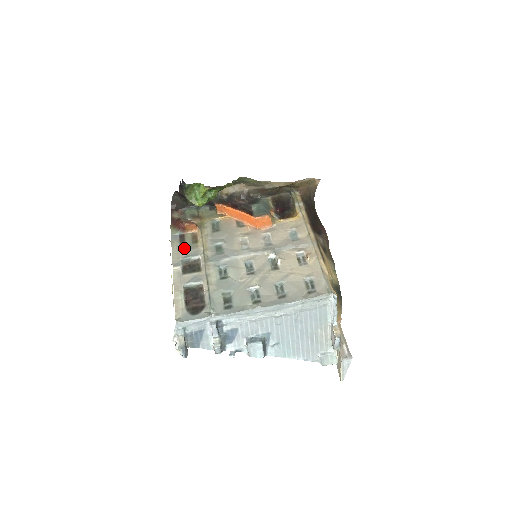
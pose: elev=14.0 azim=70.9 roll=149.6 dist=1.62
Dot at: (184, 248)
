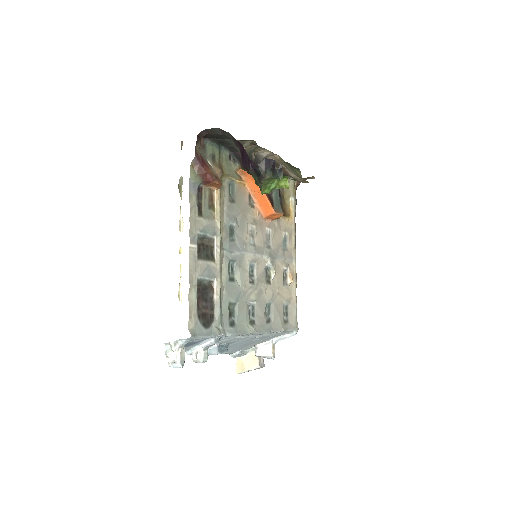
Dot at: (202, 214)
